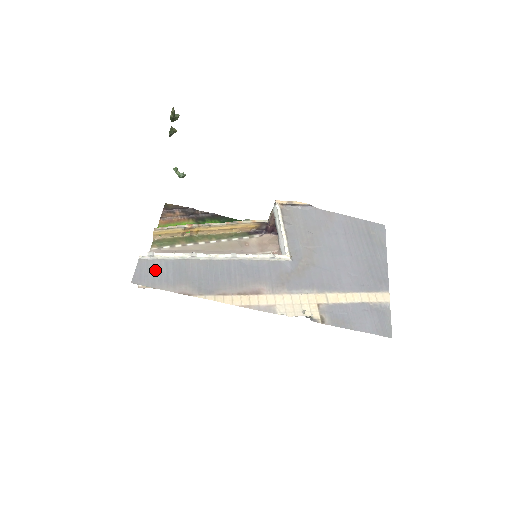
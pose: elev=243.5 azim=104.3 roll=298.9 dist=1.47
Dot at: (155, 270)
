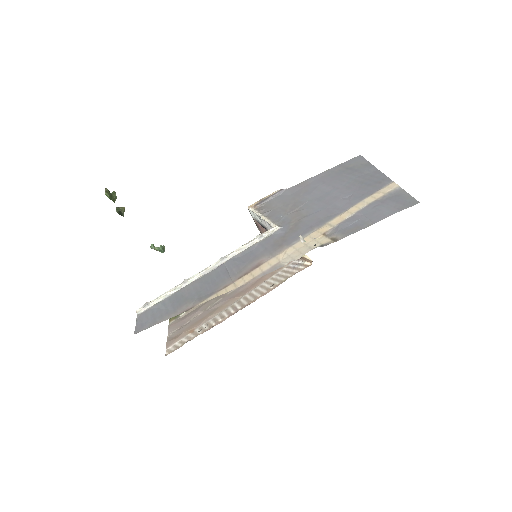
Dot at: (154, 313)
